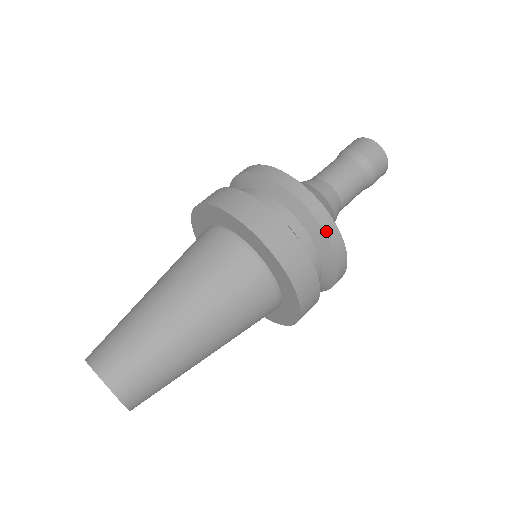
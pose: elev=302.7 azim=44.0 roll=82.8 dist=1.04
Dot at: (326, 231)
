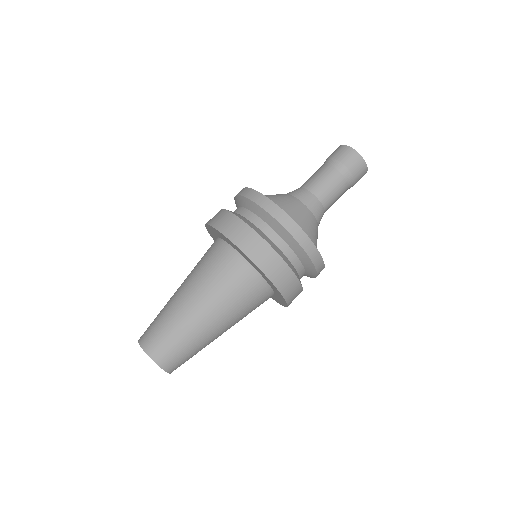
Dot at: (303, 247)
